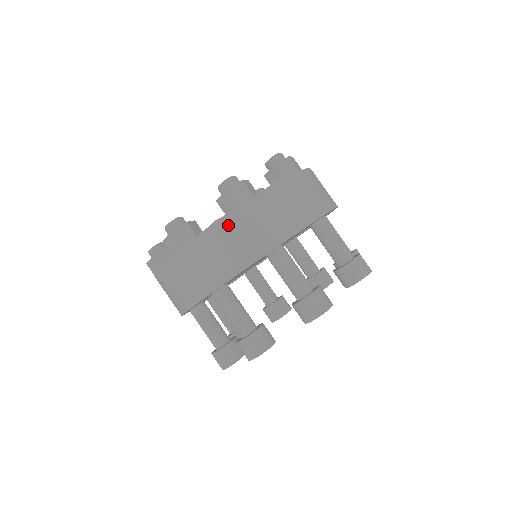
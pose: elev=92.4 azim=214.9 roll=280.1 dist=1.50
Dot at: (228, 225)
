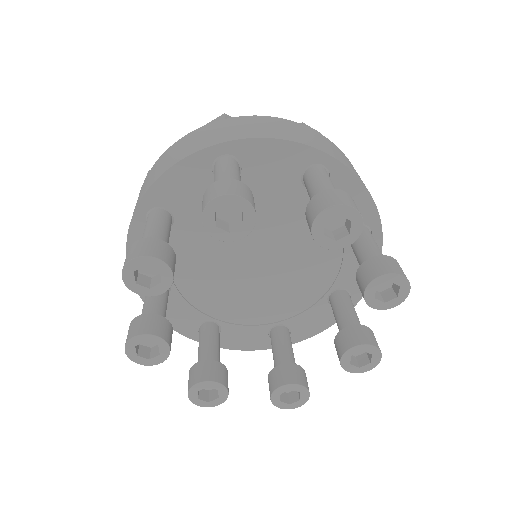
Dot at: (291, 124)
